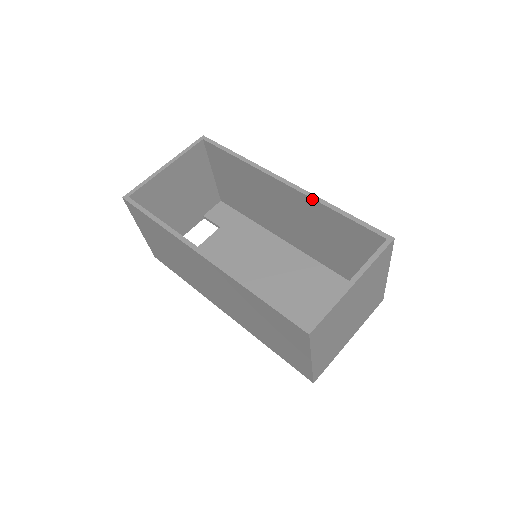
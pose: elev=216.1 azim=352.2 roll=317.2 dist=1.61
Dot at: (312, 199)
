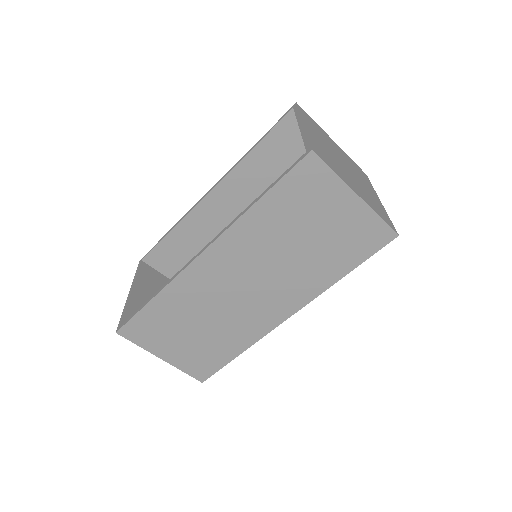
Dot at: (234, 168)
